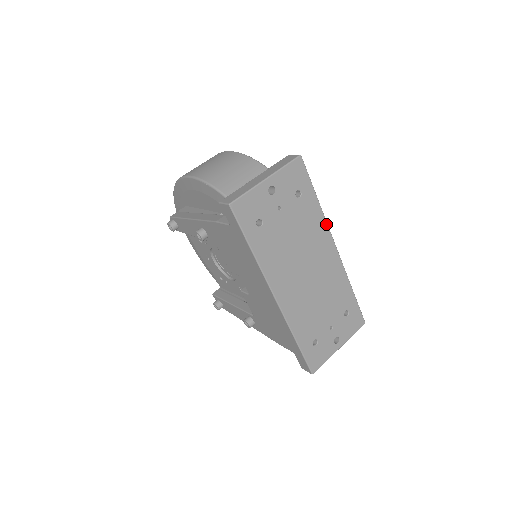
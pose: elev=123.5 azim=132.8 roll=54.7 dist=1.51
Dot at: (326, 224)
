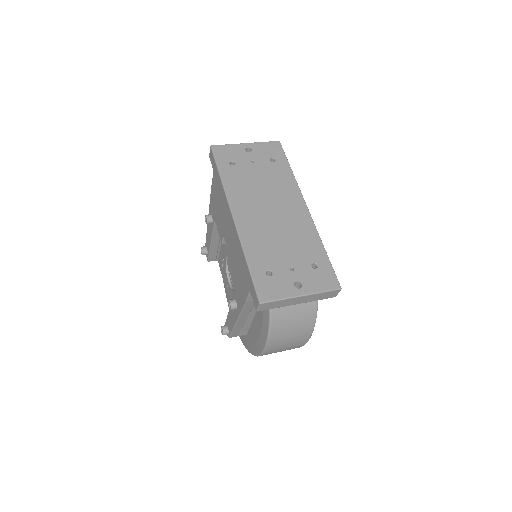
Dot at: (298, 187)
